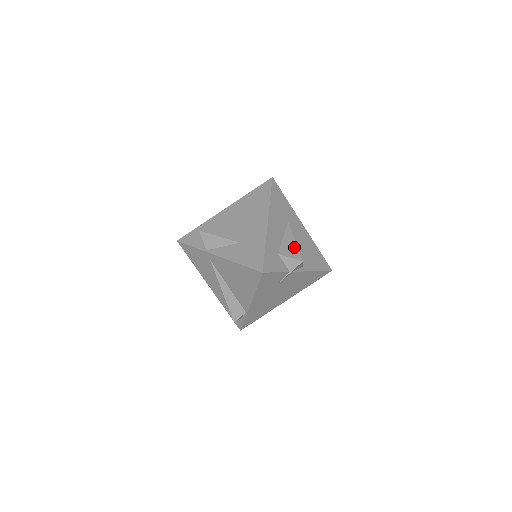
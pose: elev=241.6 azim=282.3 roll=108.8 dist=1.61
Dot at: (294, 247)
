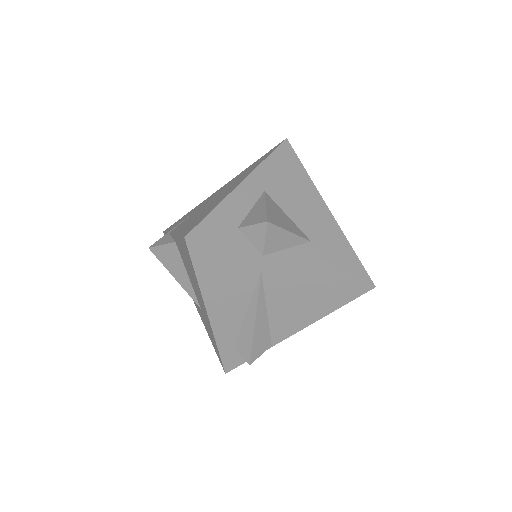
Dot at: occluded
